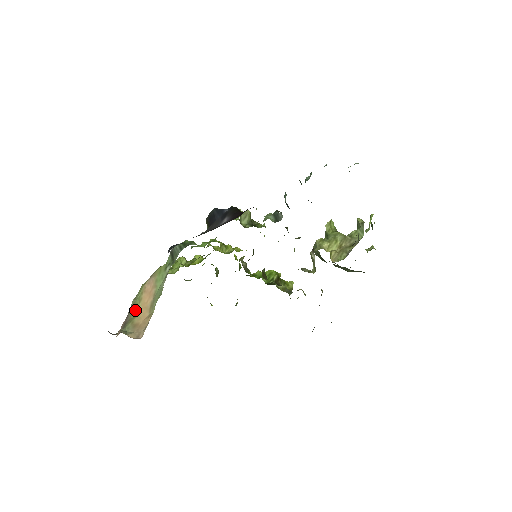
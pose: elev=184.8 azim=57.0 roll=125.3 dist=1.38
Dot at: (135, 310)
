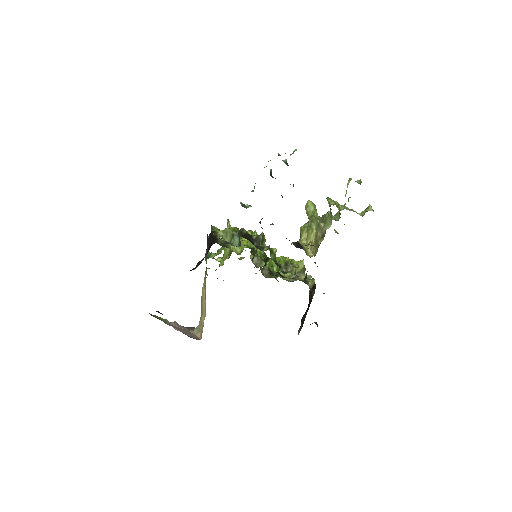
Dot at: (201, 308)
